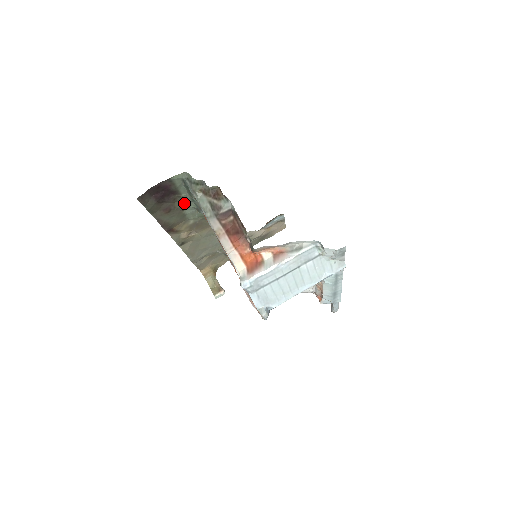
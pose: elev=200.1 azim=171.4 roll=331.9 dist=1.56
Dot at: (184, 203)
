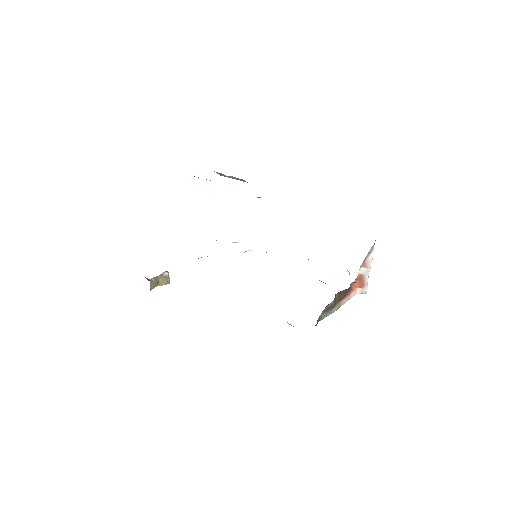
Dot at: occluded
